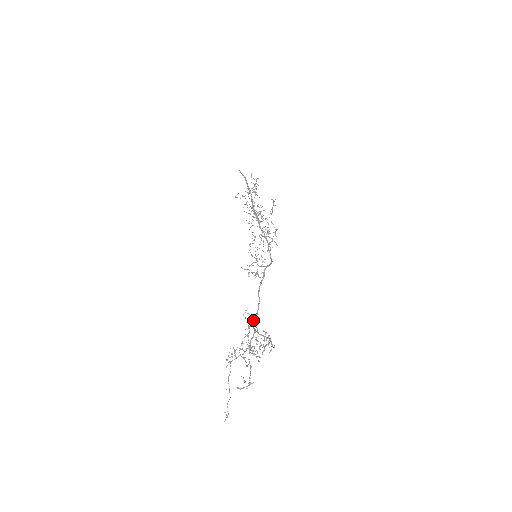
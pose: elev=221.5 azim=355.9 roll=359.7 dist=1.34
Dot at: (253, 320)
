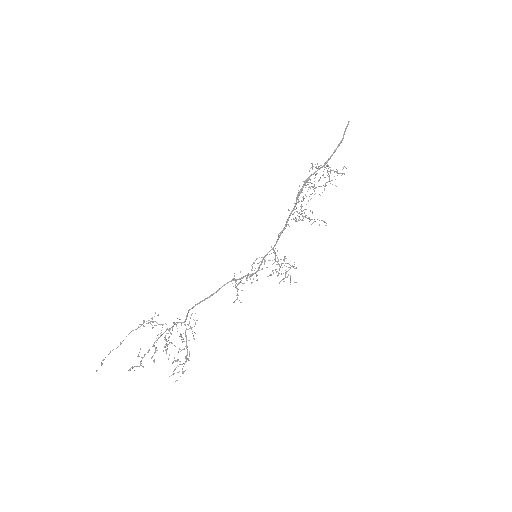
Dot at: occluded
